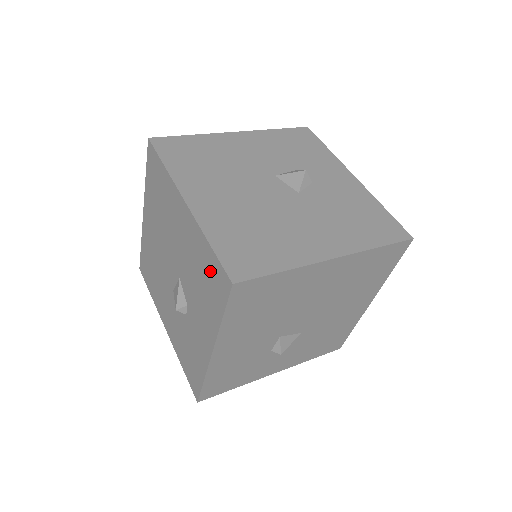
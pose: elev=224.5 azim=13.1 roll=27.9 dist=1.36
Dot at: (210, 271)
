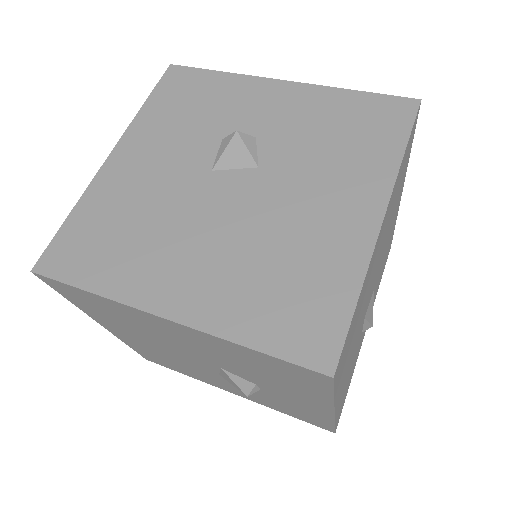
Dot at: (275, 368)
